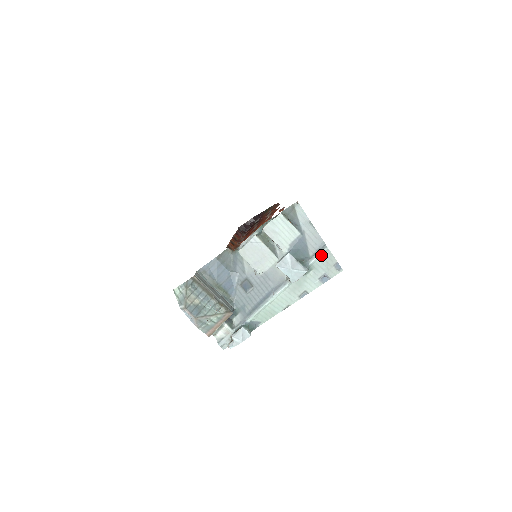
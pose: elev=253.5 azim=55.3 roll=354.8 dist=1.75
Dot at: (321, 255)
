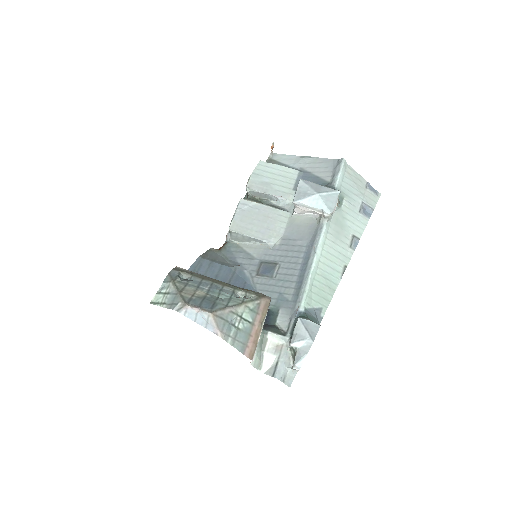
Dot at: (342, 173)
